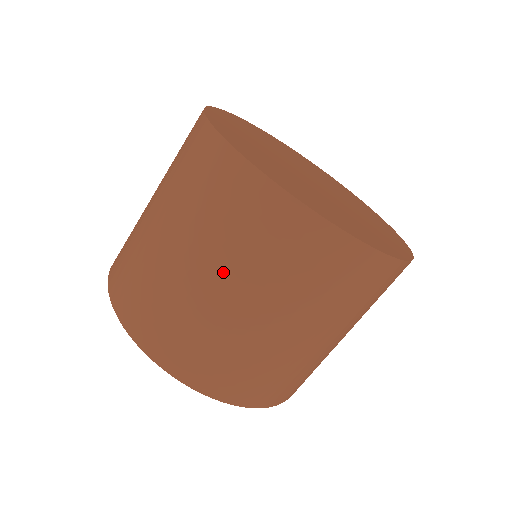
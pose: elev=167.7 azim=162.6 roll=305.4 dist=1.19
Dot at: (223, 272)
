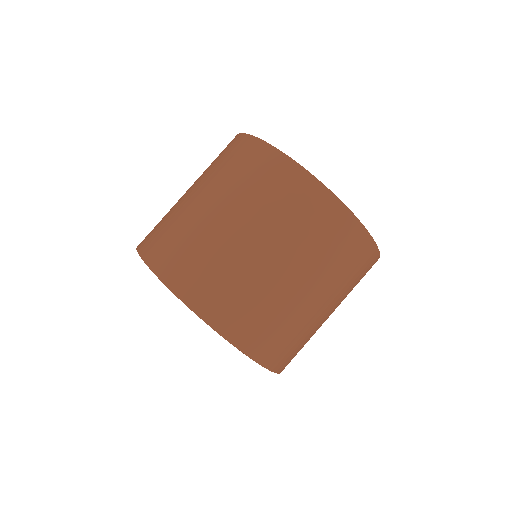
Dot at: (322, 289)
